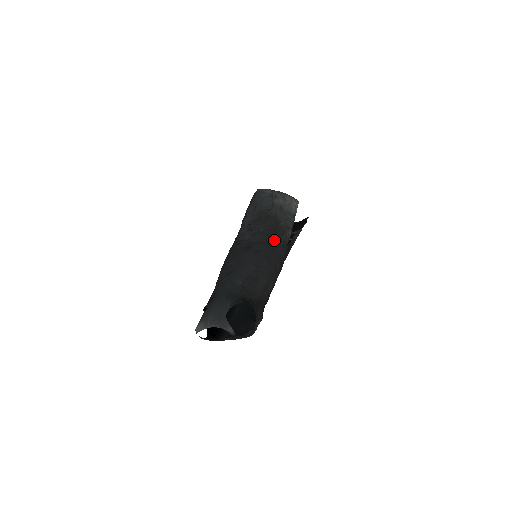
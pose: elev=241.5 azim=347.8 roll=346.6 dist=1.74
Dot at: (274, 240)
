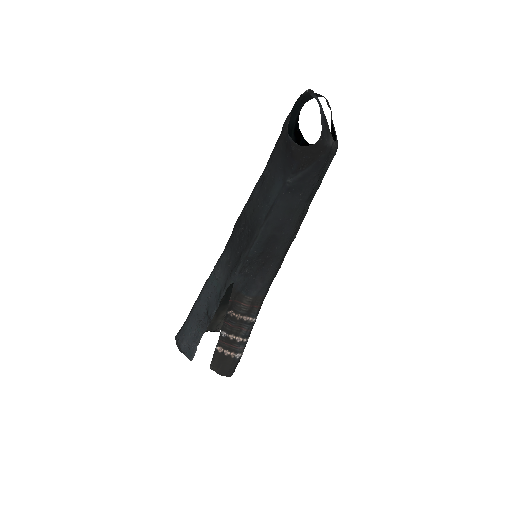
Dot at: occluded
